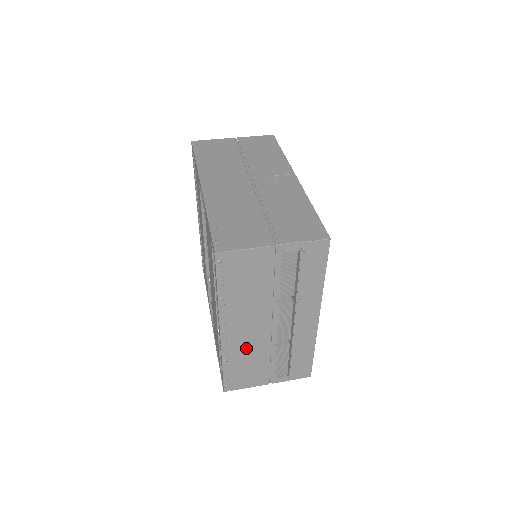
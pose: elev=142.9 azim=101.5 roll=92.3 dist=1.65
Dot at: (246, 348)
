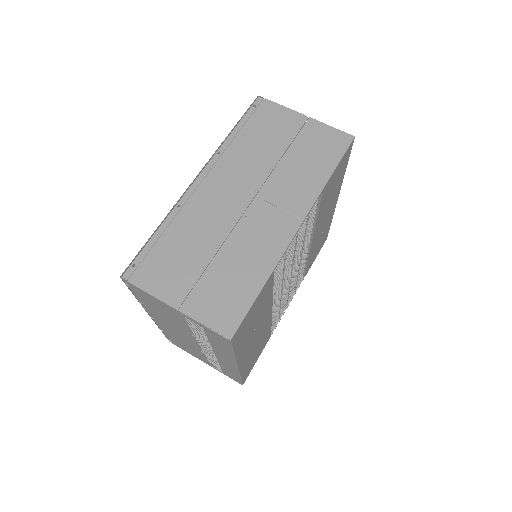
Dot at: (177, 337)
